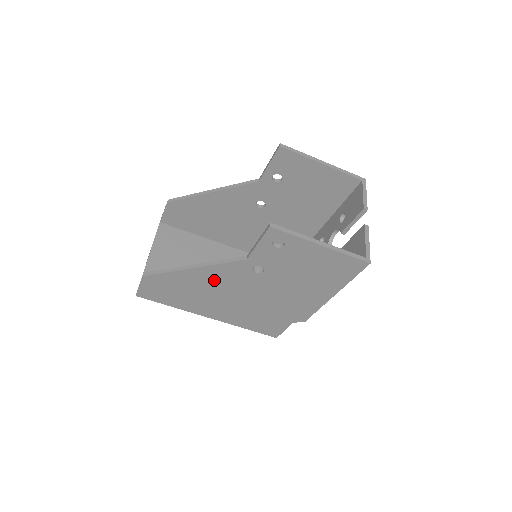
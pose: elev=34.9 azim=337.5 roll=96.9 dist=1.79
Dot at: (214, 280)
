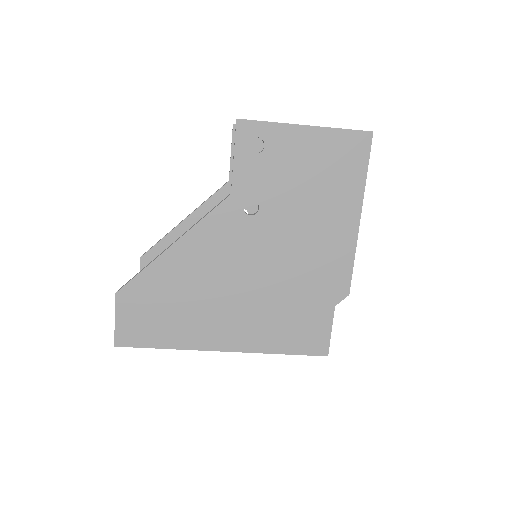
Dot at: (205, 258)
